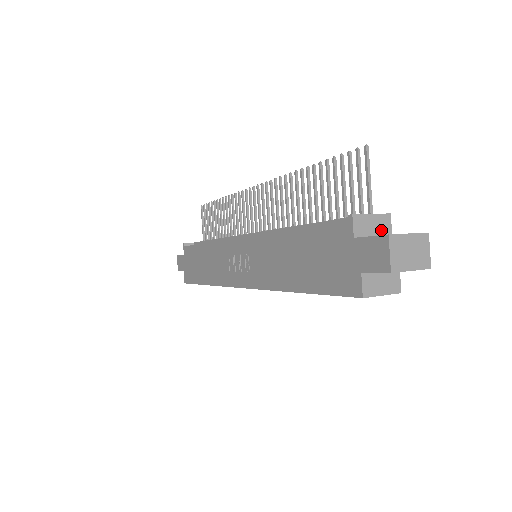
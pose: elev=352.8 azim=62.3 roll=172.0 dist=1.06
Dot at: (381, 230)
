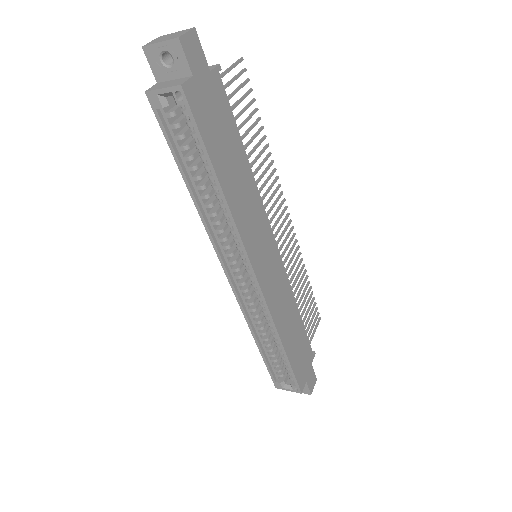
Dot at: occluded
